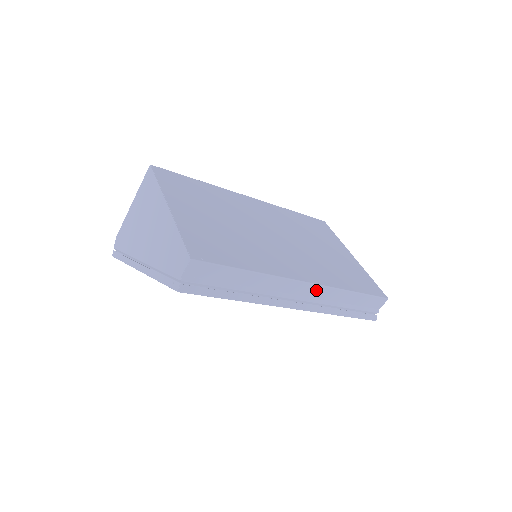
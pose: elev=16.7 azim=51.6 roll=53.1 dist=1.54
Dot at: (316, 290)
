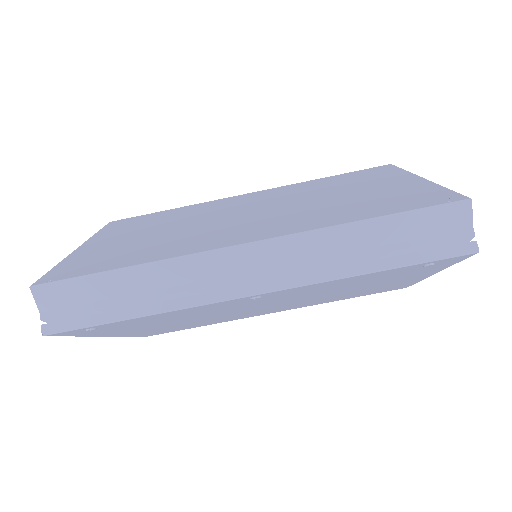
Dot at: (275, 250)
